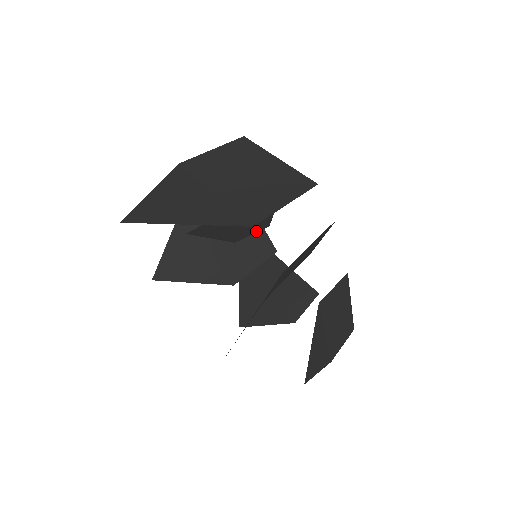
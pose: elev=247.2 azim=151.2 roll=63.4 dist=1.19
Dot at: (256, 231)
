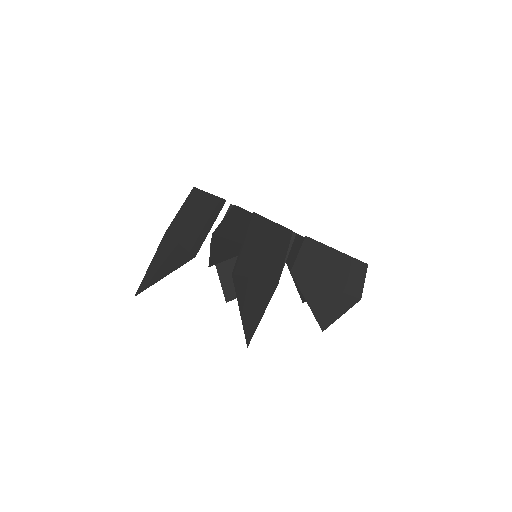
Dot at: occluded
